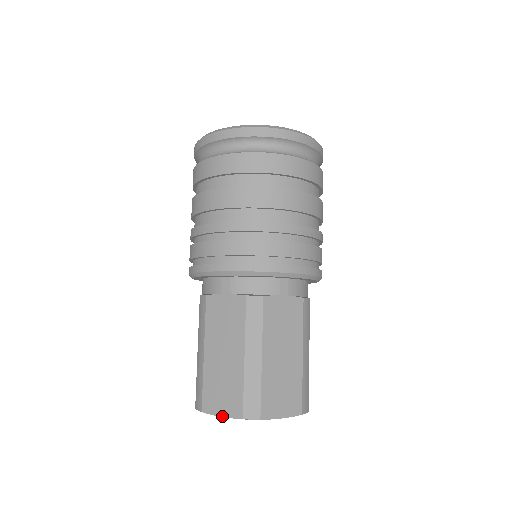
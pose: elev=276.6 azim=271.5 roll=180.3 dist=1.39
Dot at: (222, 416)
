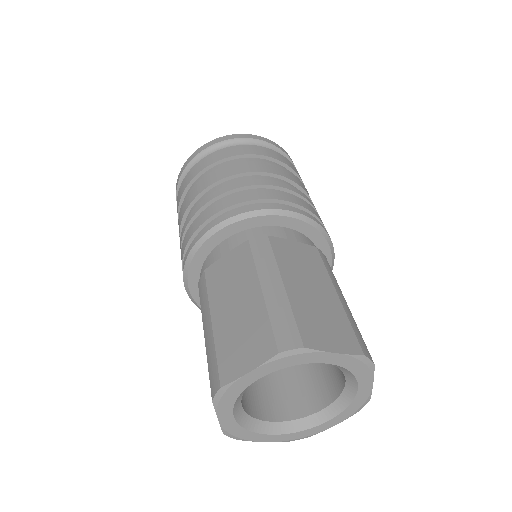
Dot at: (250, 370)
